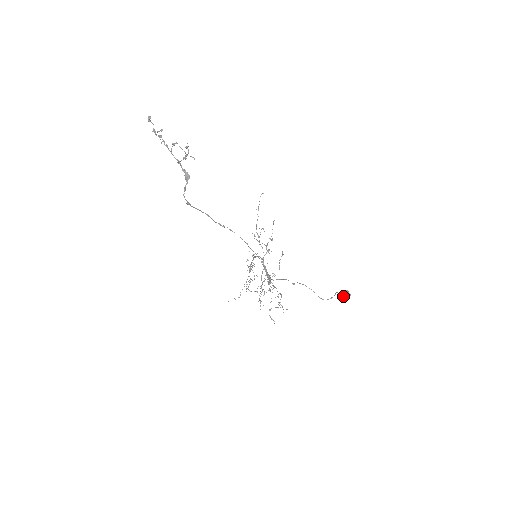
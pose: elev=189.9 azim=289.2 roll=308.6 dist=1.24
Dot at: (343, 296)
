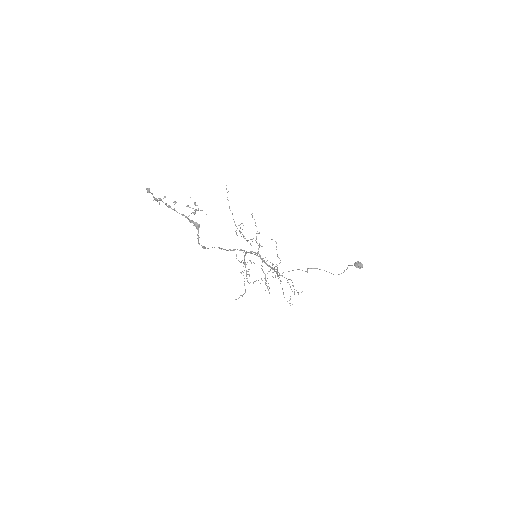
Dot at: occluded
